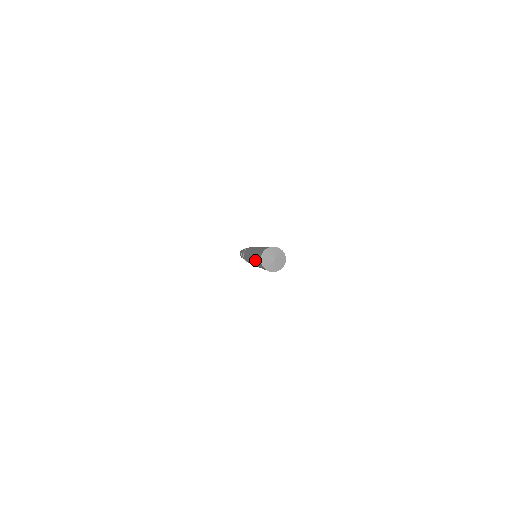
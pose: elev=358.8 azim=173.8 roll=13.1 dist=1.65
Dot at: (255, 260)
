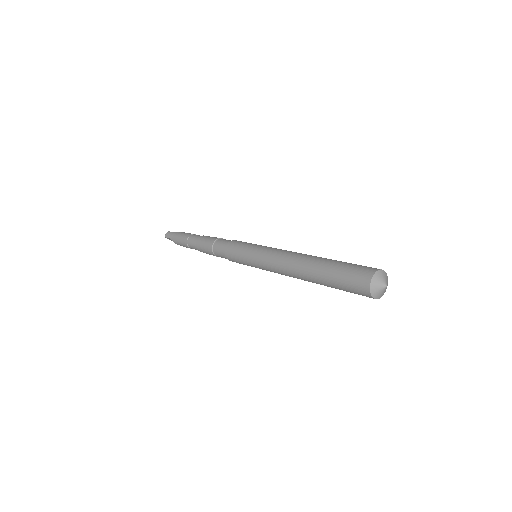
Dot at: (322, 272)
